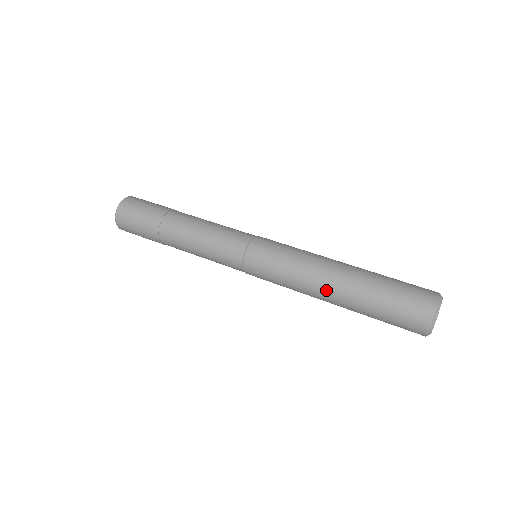
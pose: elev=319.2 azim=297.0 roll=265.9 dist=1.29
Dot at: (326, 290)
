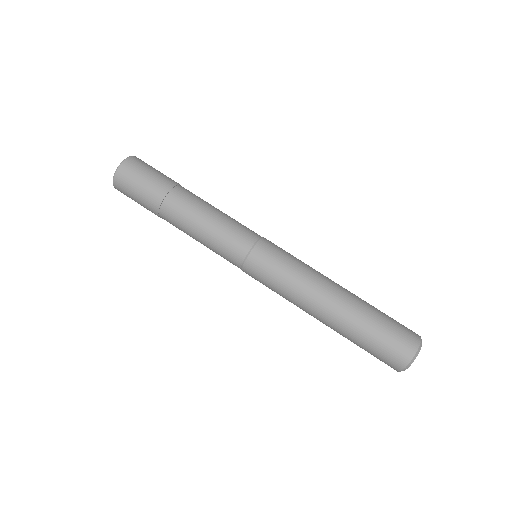
Dot at: occluded
